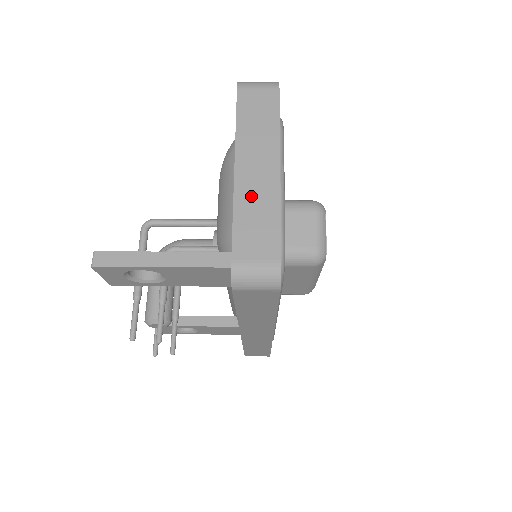
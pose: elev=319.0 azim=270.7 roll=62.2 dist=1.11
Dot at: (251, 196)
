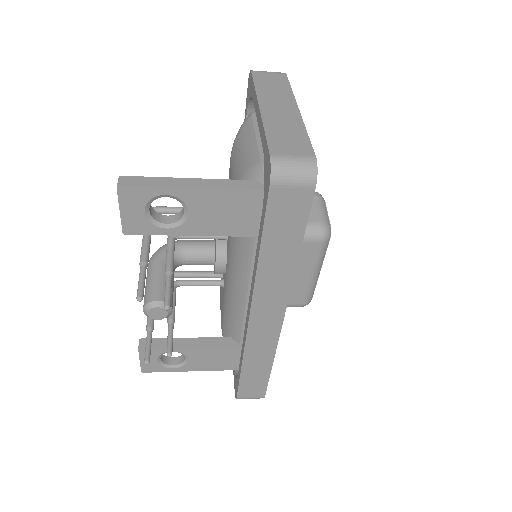
Dot at: (278, 121)
